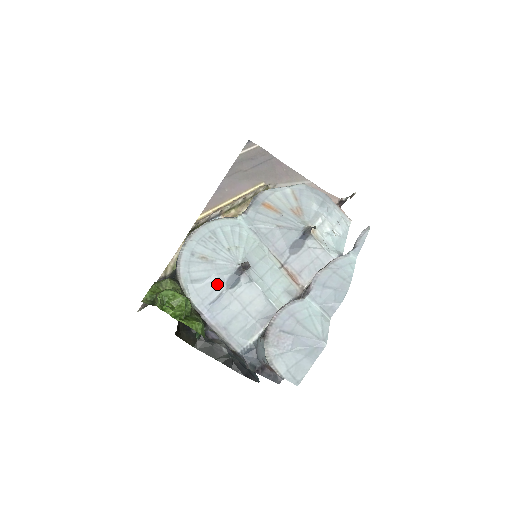
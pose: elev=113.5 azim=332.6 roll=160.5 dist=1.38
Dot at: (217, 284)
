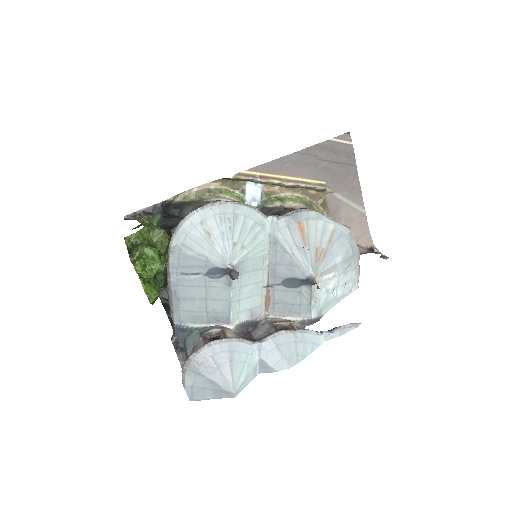
Dot at: (201, 264)
